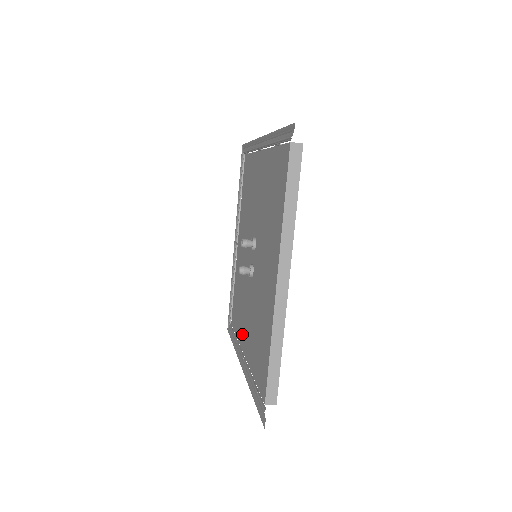
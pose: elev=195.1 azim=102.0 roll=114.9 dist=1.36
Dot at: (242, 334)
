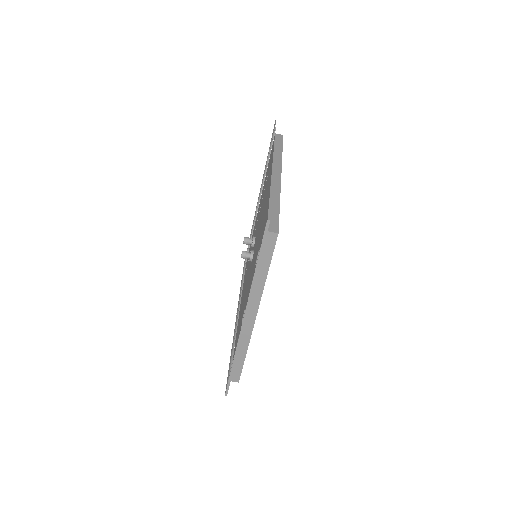
Dot at: occluded
